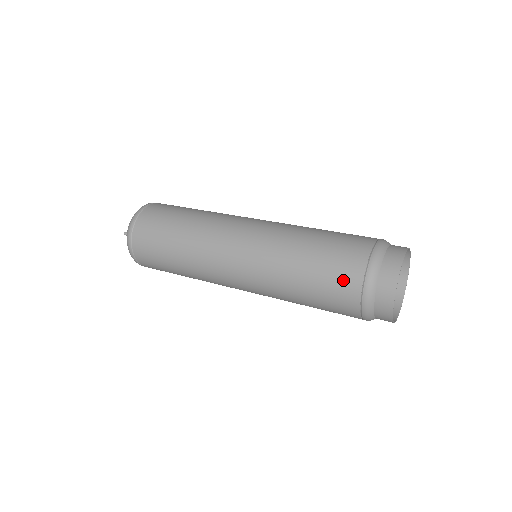
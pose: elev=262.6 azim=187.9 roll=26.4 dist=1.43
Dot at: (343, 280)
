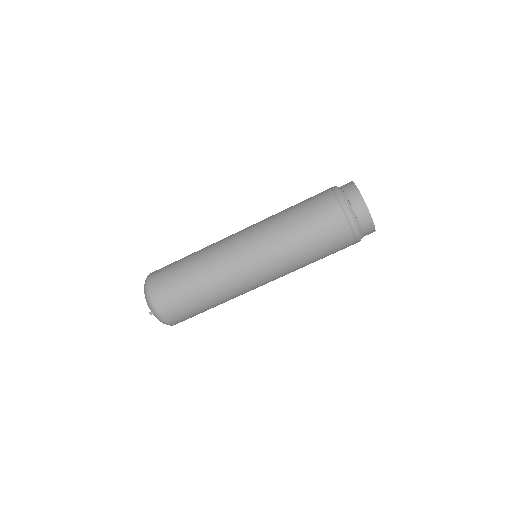
Dot at: (336, 231)
